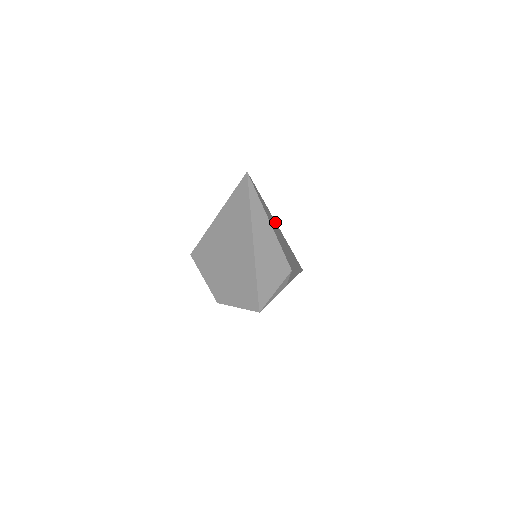
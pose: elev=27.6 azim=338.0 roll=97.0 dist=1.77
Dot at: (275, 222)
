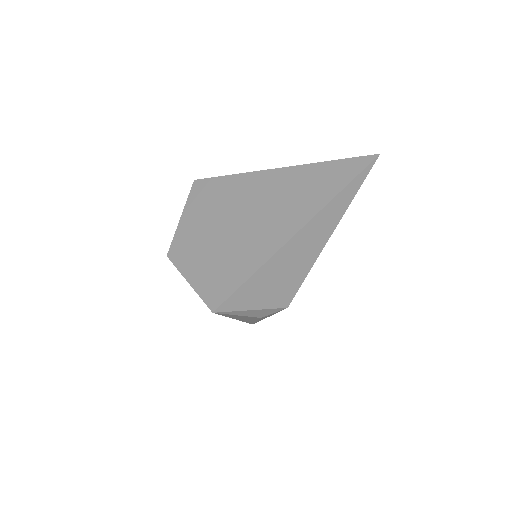
Dot at: occluded
